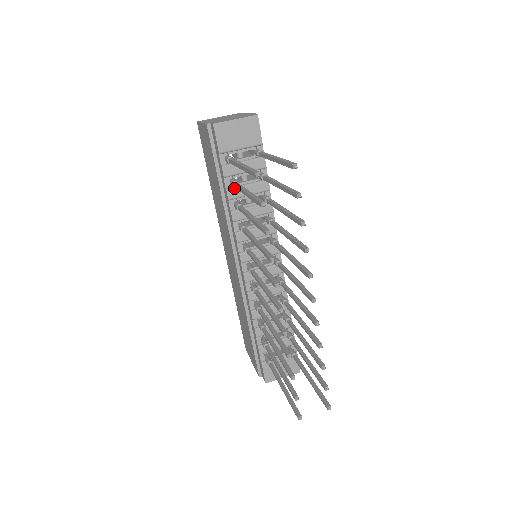
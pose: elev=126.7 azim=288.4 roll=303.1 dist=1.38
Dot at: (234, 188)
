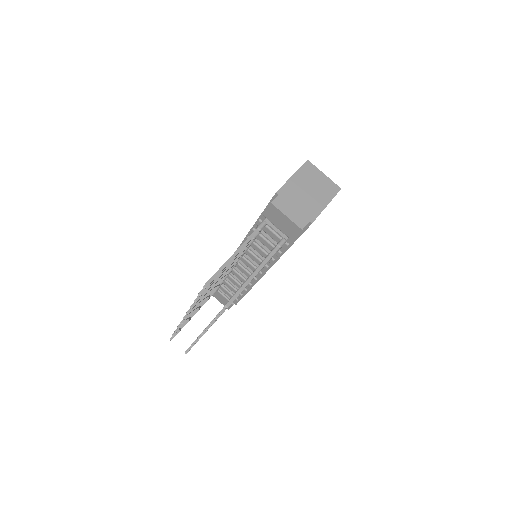
Dot at: occluded
